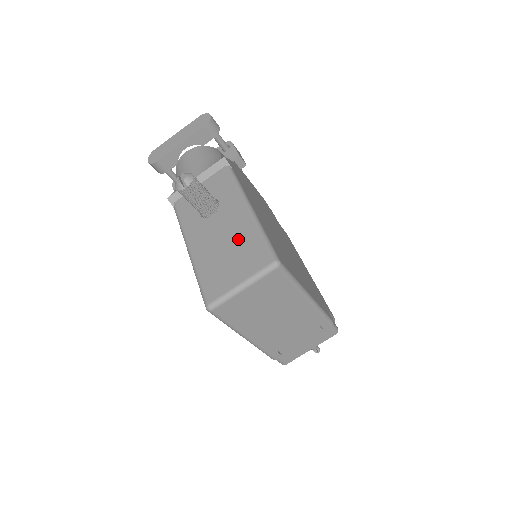
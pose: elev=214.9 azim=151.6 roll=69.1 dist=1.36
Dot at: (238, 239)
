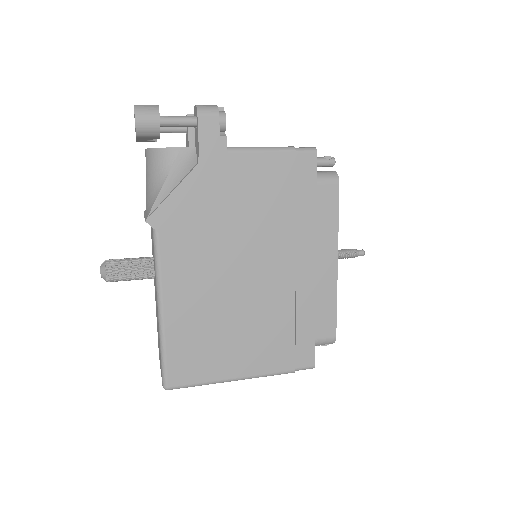
Dot at: (158, 332)
